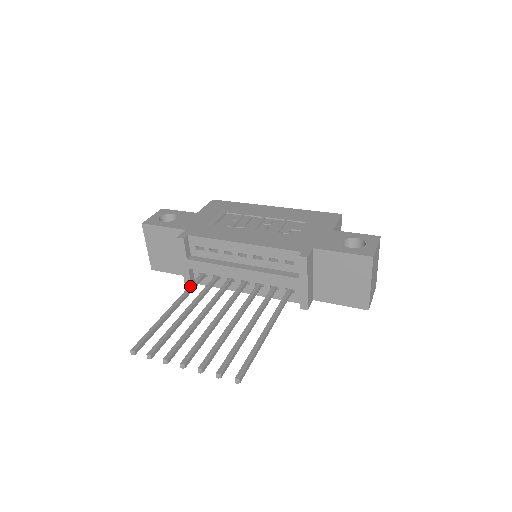
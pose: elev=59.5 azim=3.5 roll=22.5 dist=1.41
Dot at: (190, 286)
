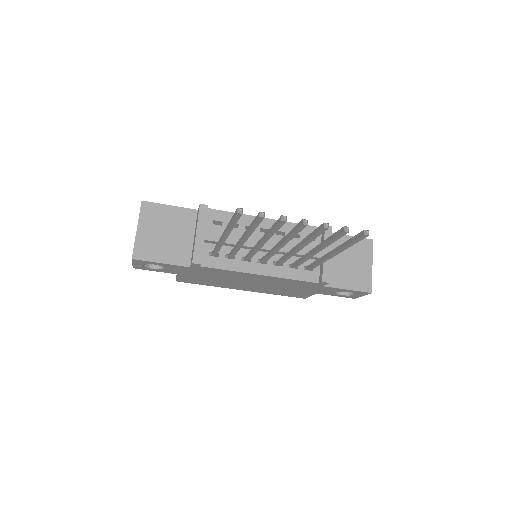
Dot at: occluded
